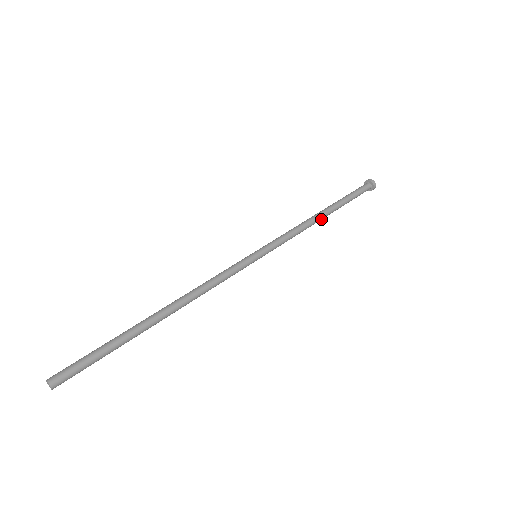
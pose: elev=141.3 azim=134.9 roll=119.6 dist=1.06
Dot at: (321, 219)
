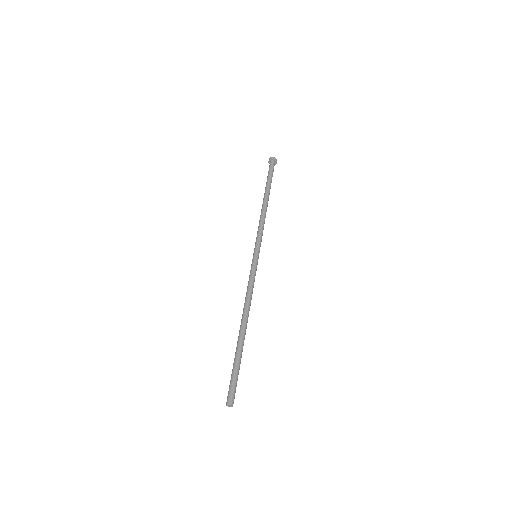
Dot at: occluded
